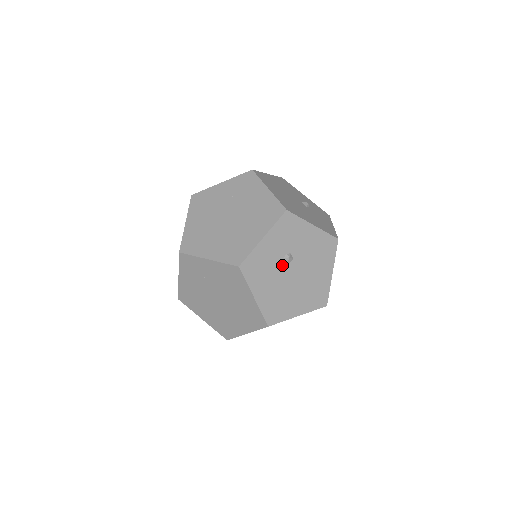
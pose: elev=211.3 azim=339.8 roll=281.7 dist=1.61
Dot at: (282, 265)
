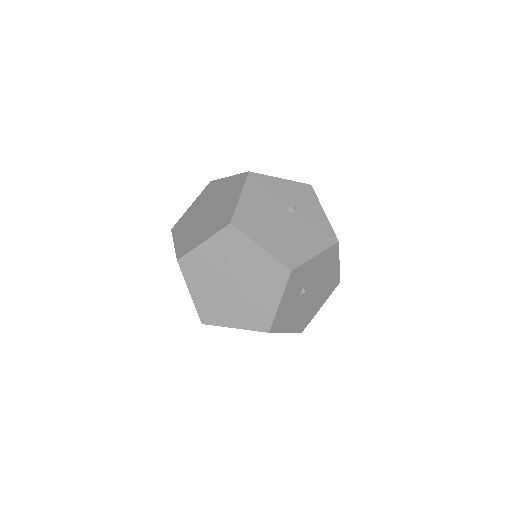
Dot at: (300, 299)
